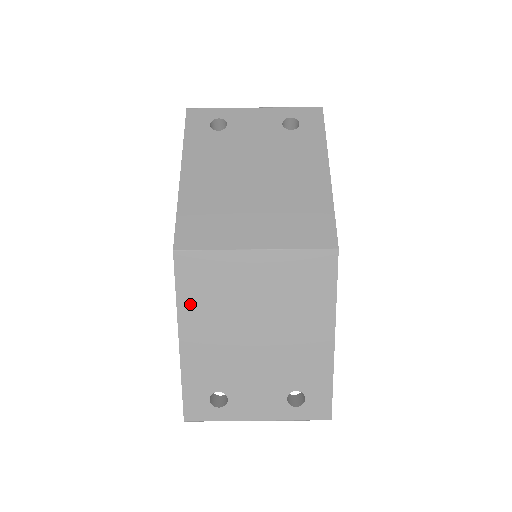
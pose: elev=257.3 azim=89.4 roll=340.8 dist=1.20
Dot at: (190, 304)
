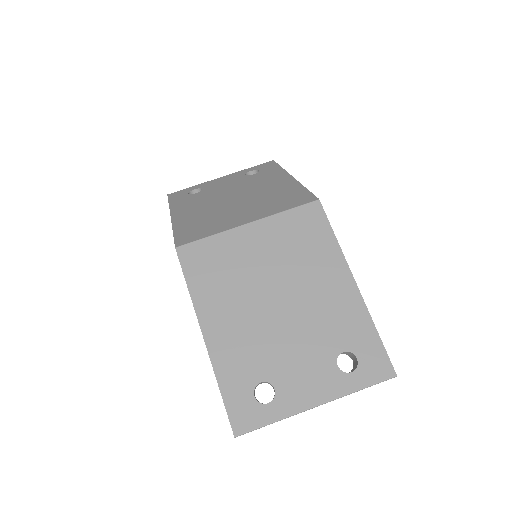
Dot at: (204, 293)
